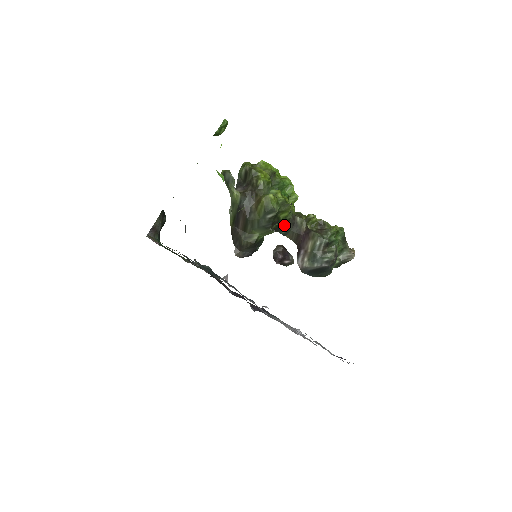
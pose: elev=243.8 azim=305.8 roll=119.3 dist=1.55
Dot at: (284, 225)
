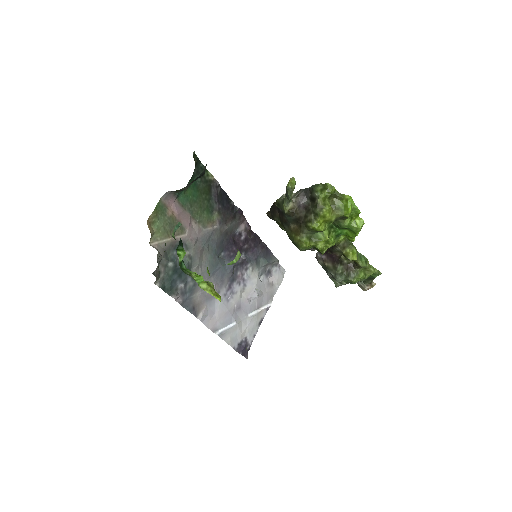
Dot at: occluded
